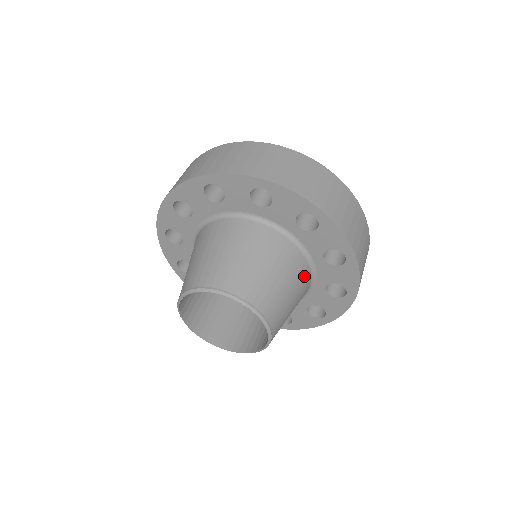
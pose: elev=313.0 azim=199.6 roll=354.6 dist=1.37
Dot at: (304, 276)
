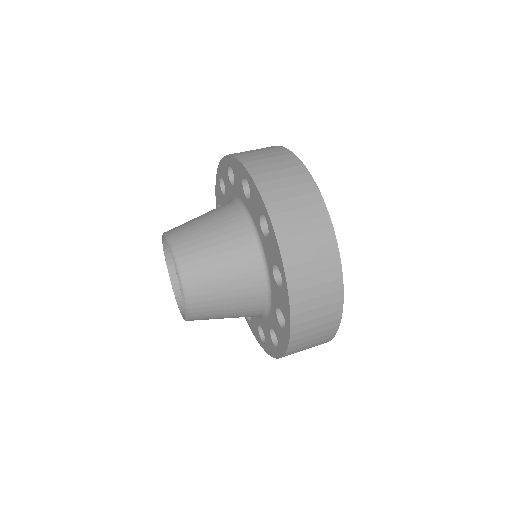
Dot at: (251, 316)
